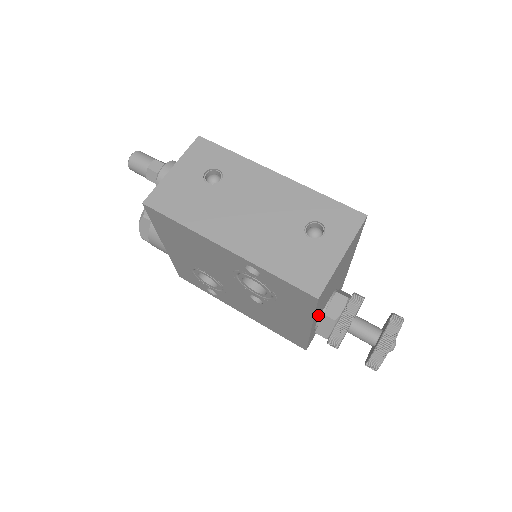
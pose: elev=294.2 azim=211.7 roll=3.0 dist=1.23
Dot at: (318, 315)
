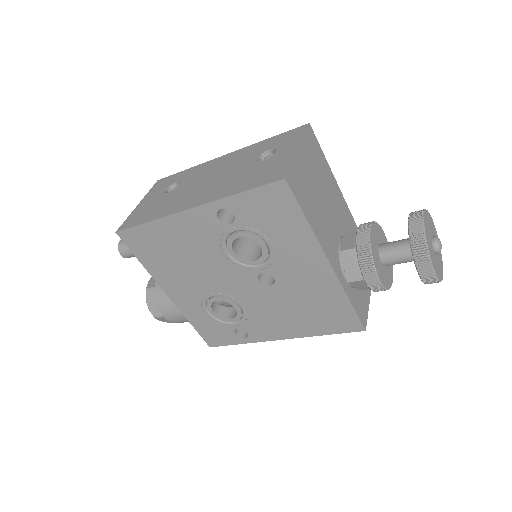
Dot at: (328, 245)
